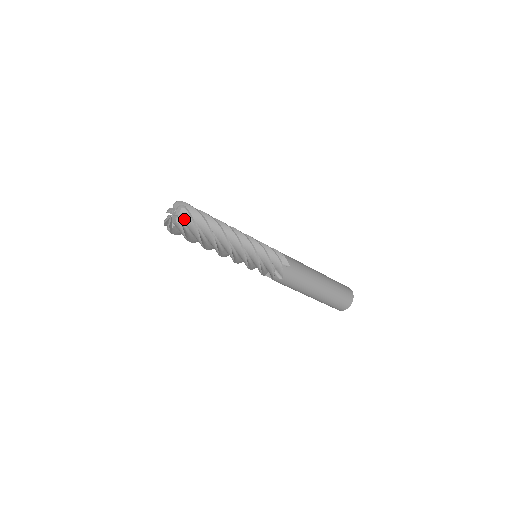
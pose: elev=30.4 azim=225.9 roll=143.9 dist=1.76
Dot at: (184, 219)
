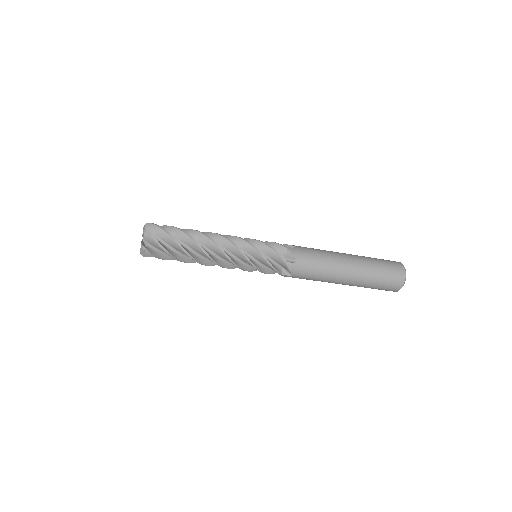
Dot at: (152, 232)
